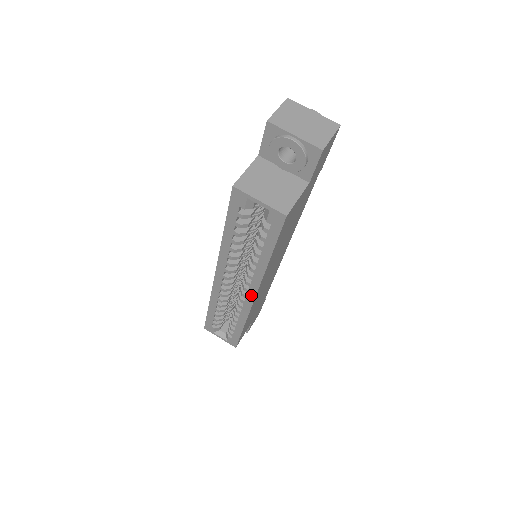
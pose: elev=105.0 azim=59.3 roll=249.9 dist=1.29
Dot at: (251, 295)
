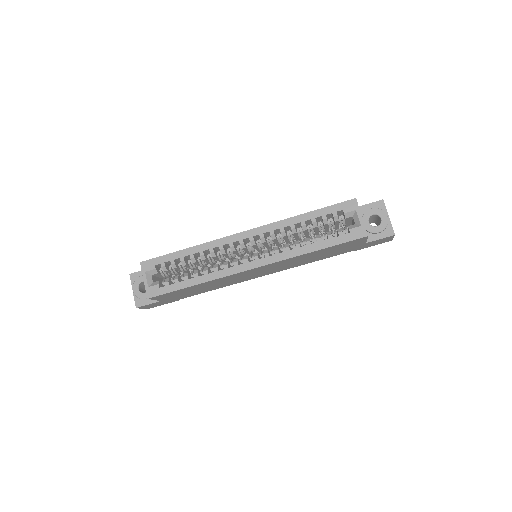
Dot at: (255, 264)
